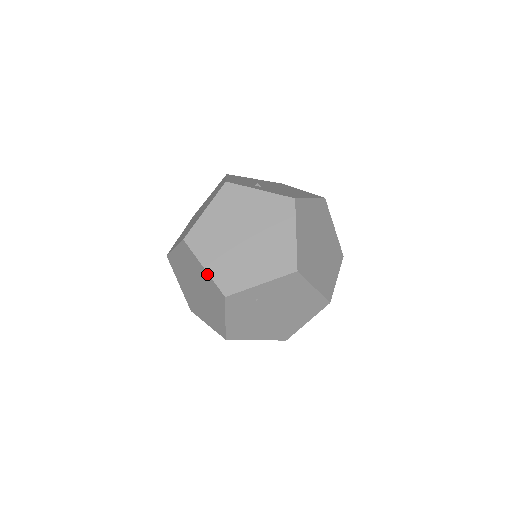
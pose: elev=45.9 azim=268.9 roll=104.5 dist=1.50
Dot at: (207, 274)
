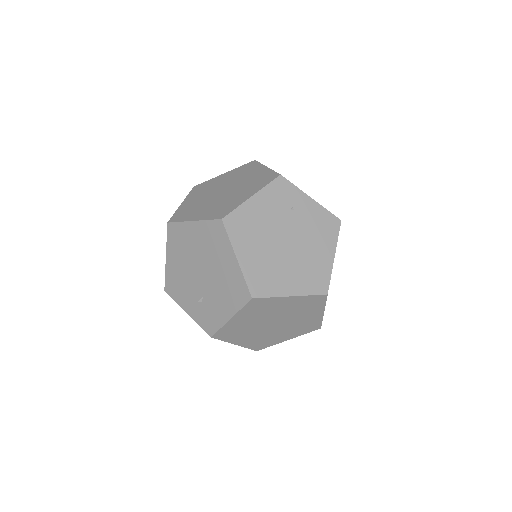
Dot at: (267, 169)
